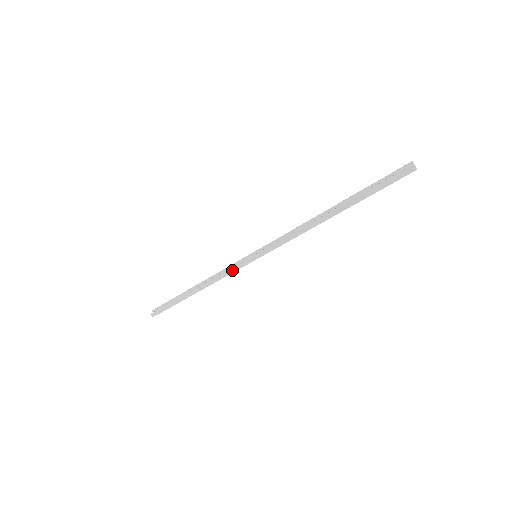
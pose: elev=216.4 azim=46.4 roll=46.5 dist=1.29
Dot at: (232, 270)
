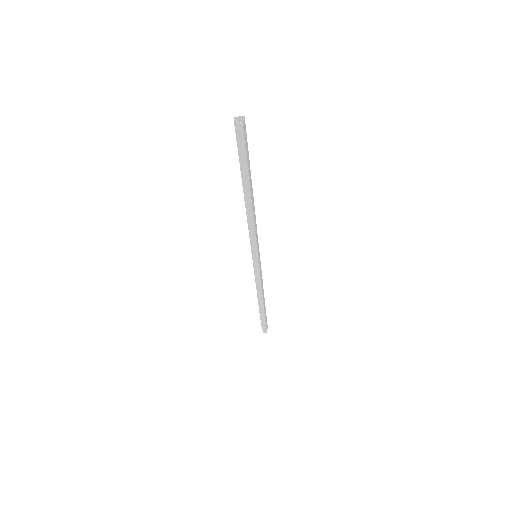
Dot at: (258, 276)
